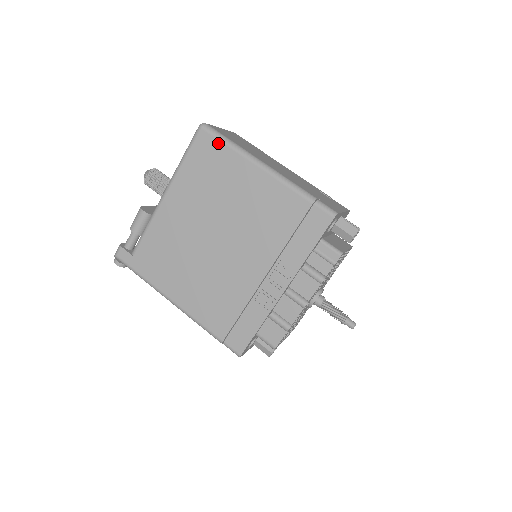
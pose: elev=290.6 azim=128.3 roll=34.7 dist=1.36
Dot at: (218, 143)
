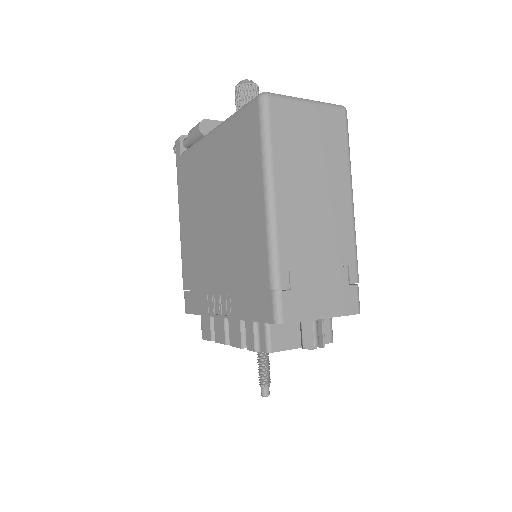
Dot at: (258, 133)
